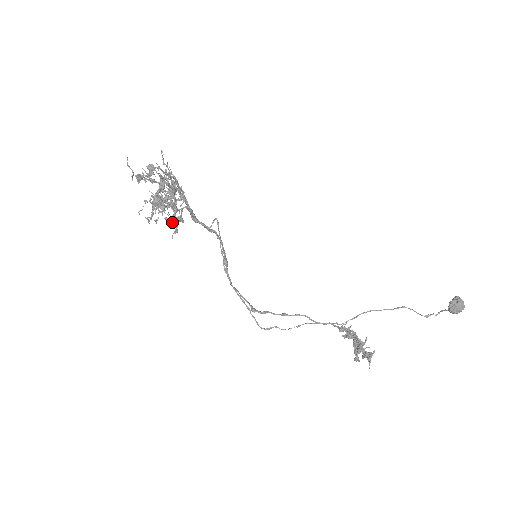
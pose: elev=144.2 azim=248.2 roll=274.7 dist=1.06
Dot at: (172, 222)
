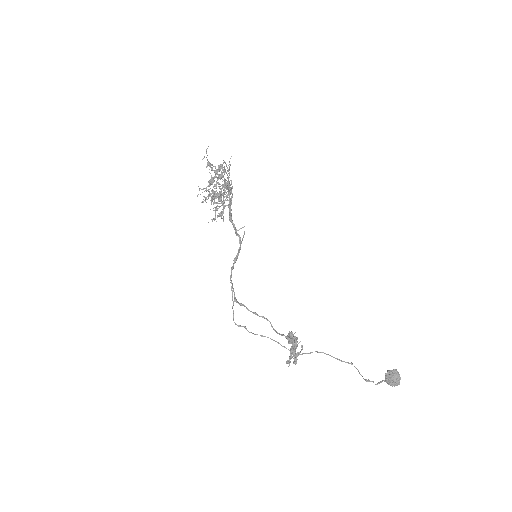
Dot at: (215, 211)
